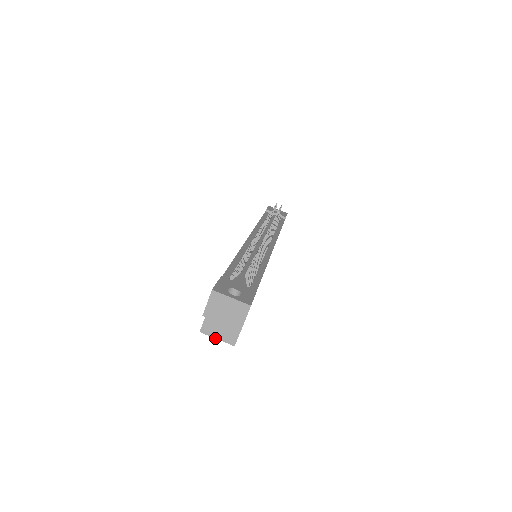
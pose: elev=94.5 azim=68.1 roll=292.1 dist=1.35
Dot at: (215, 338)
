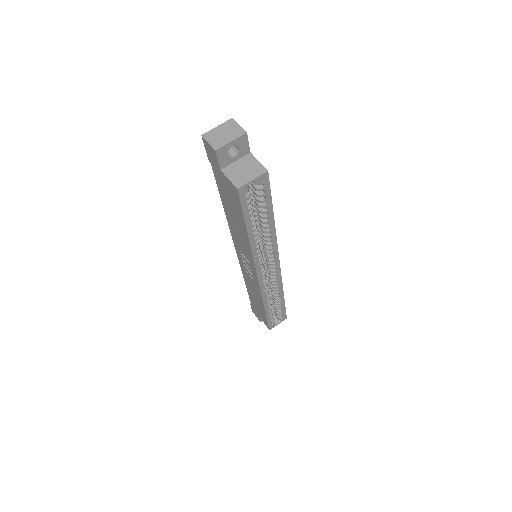
Dot at: (251, 181)
